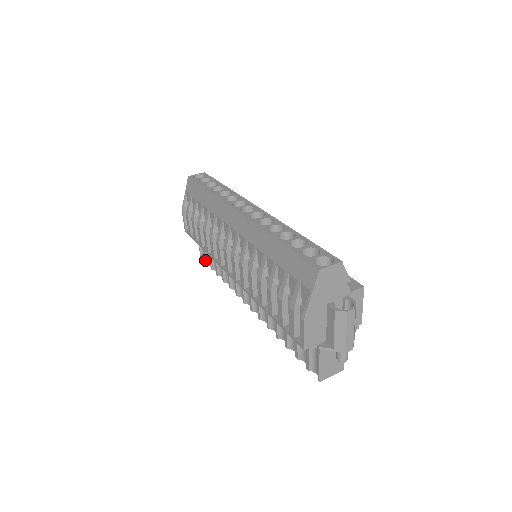
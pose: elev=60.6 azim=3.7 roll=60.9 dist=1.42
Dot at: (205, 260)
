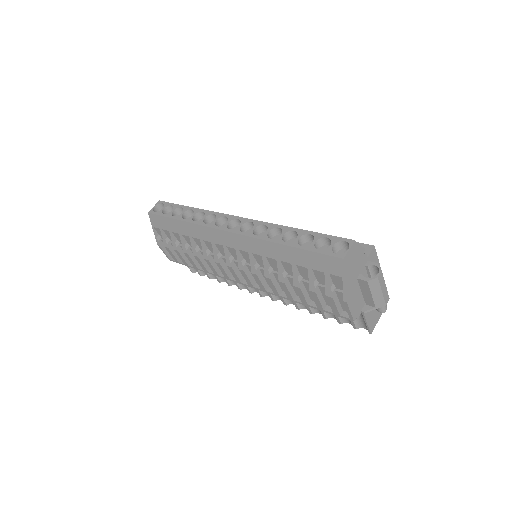
Dot at: (199, 274)
